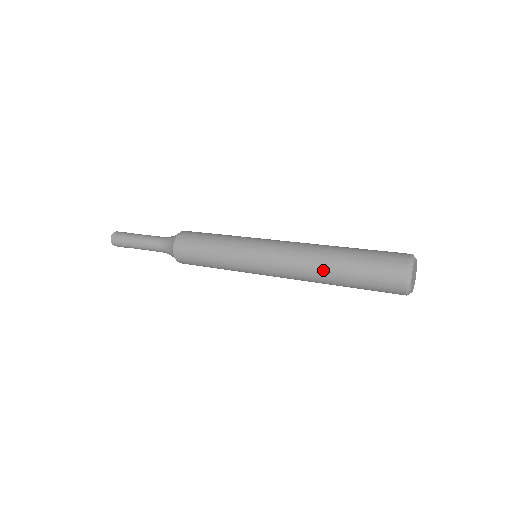
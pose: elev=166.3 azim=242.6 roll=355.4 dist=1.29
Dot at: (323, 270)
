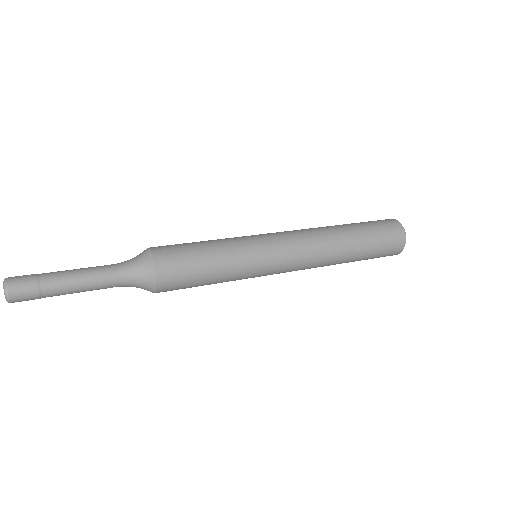
Dot at: (341, 259)
